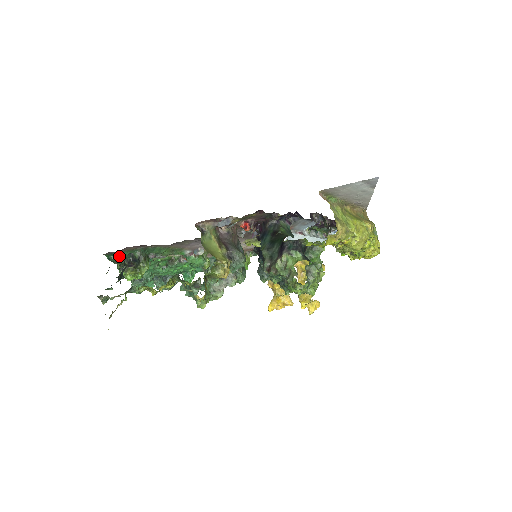
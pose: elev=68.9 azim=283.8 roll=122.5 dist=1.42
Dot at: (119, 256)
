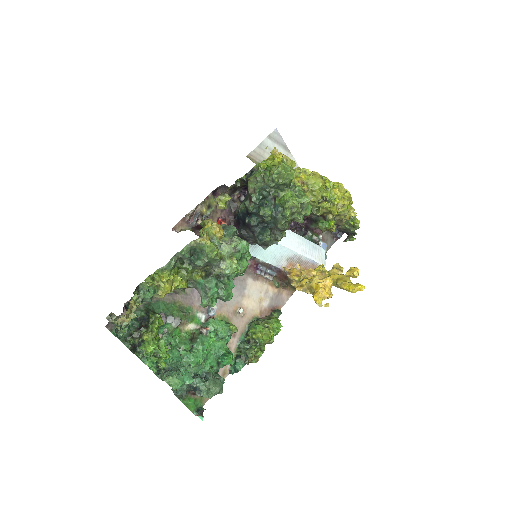
Dot at: occluded
